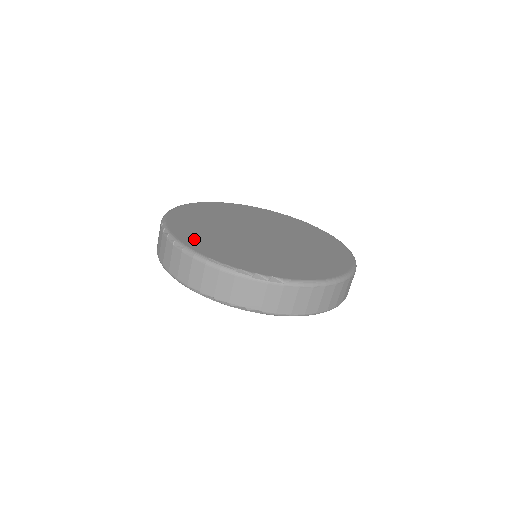
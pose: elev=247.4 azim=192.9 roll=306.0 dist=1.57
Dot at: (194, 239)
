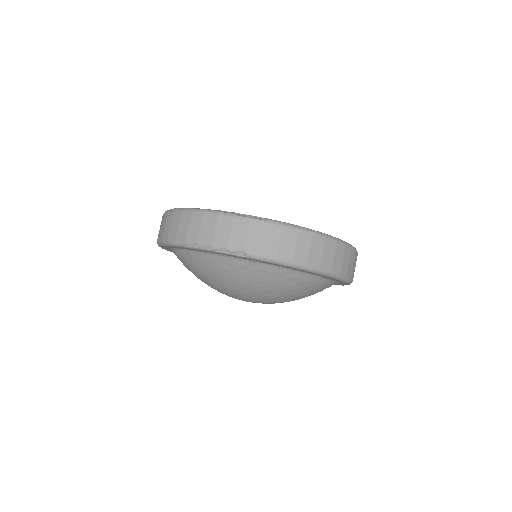
Dot at: occluded
